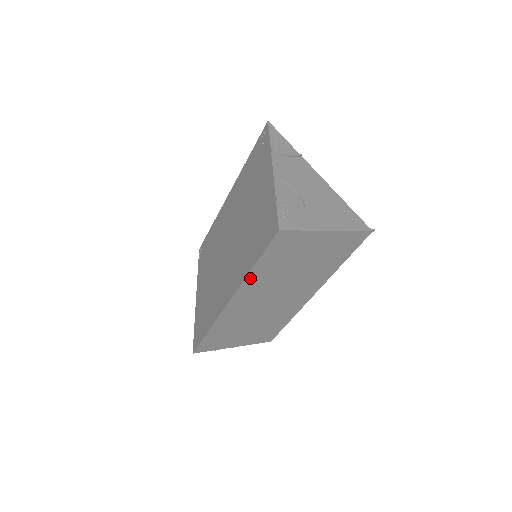
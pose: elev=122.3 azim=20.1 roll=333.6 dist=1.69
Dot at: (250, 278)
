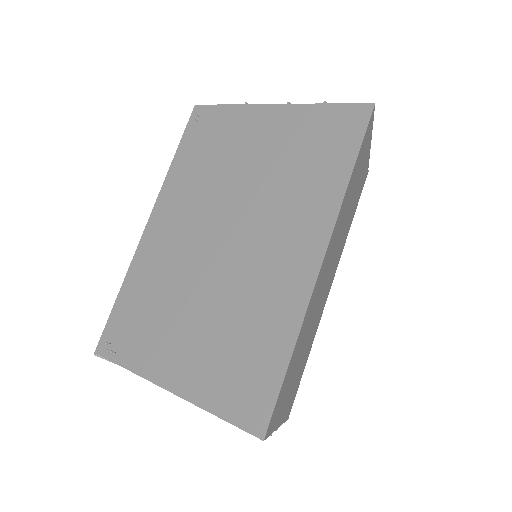
Dot at: (343, 203)
